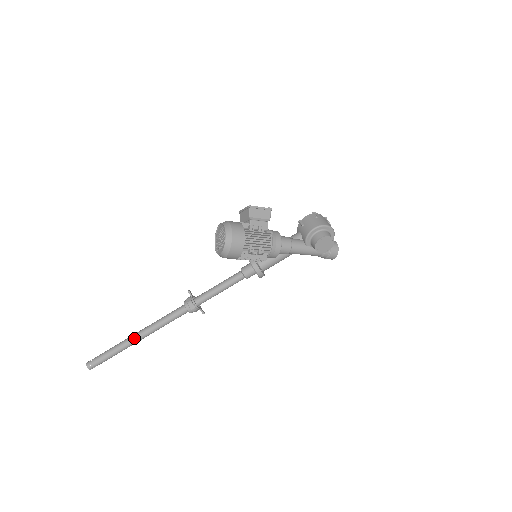
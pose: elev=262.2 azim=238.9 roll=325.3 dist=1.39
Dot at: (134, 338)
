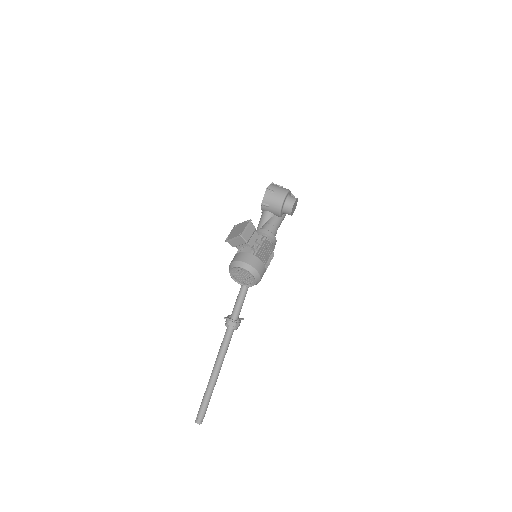
Dot at: (215, 379)
